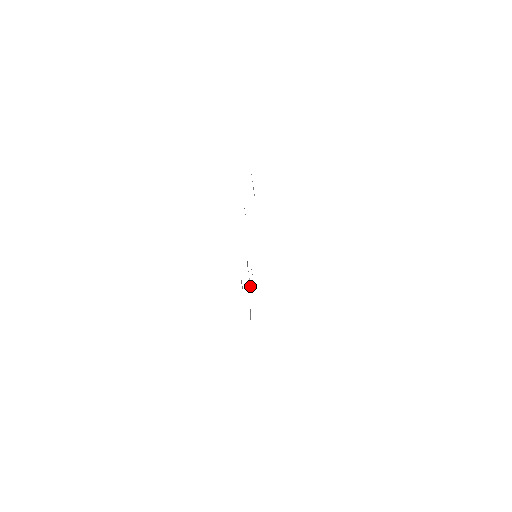
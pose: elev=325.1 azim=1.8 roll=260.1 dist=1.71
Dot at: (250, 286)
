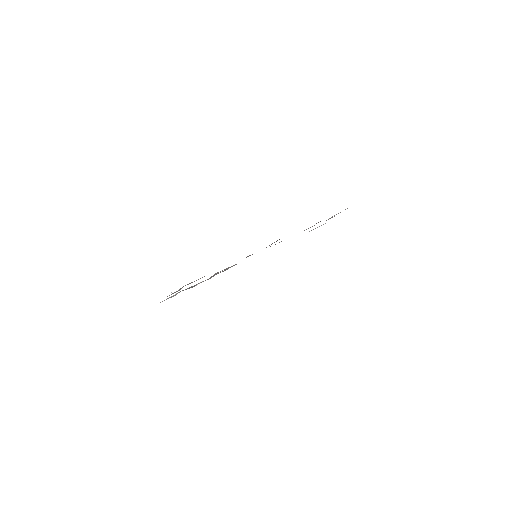
Dot at: occluded
